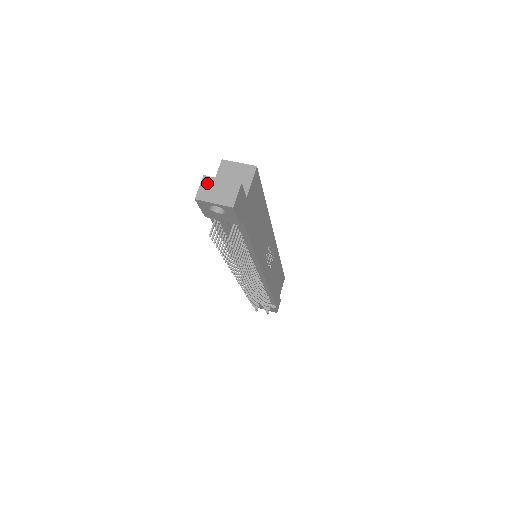
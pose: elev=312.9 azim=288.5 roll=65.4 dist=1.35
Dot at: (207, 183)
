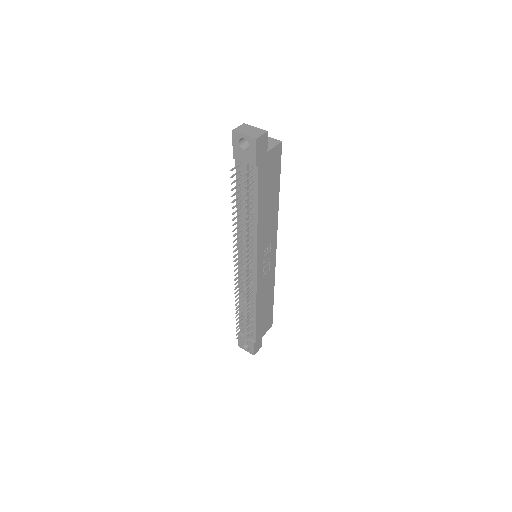
Dot at: (244, 126)
